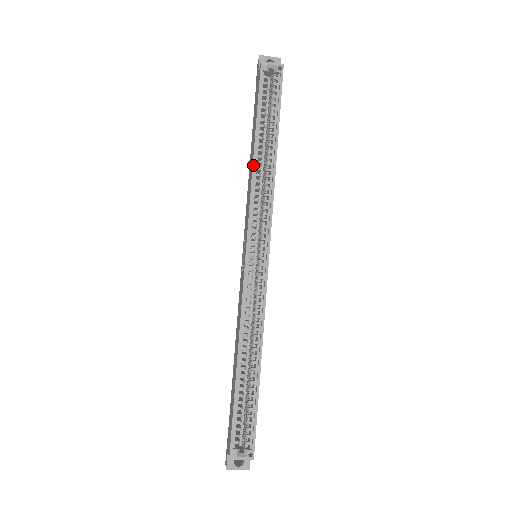
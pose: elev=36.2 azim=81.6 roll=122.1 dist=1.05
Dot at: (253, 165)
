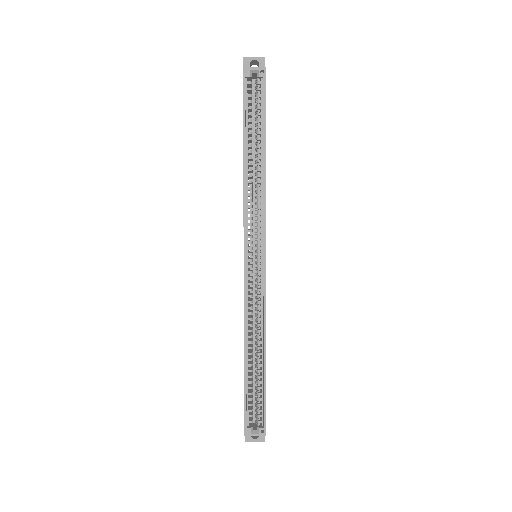
Dot at: (244, 174)
